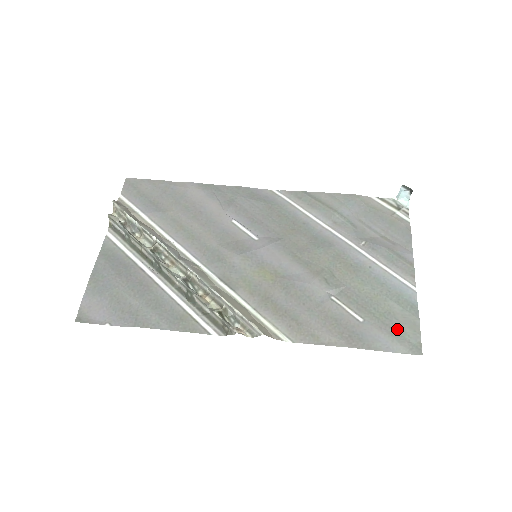
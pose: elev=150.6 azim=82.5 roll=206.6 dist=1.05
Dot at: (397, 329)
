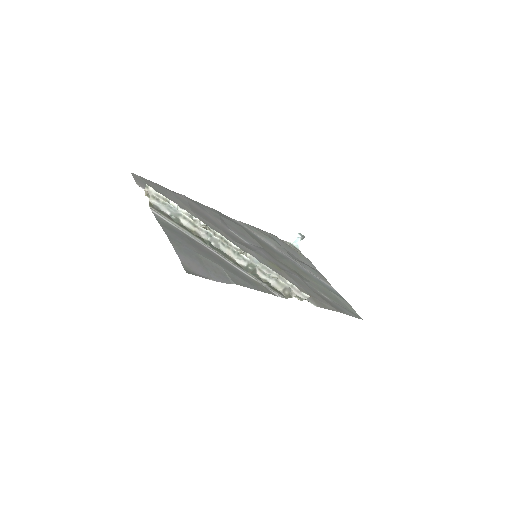
Dot at: (345, 307)
